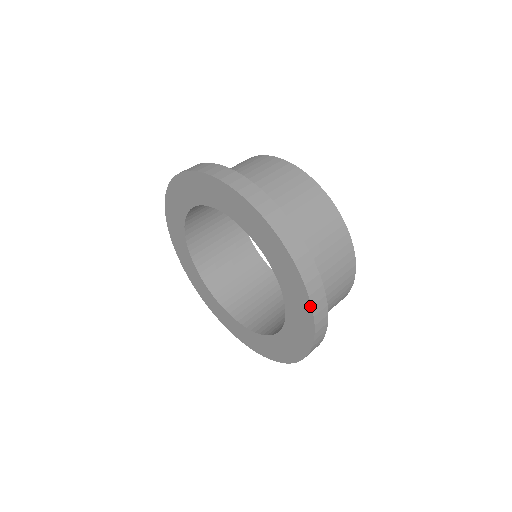
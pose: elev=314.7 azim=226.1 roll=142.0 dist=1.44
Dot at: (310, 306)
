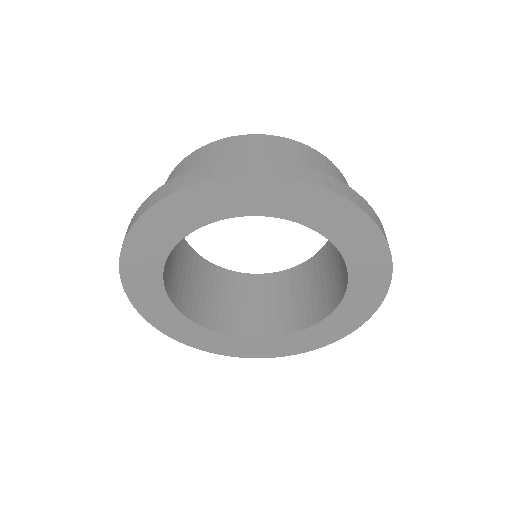
Dot at: (375, 226)
